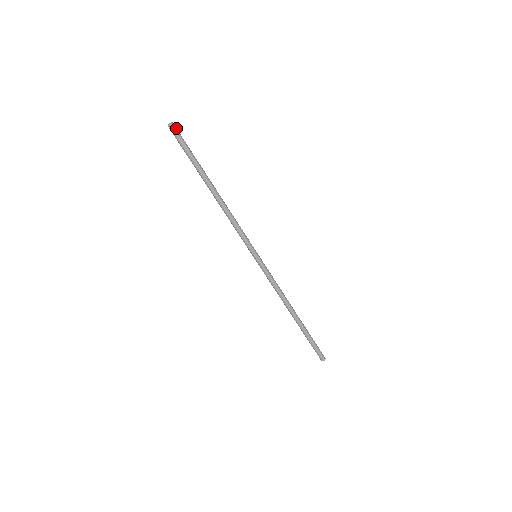
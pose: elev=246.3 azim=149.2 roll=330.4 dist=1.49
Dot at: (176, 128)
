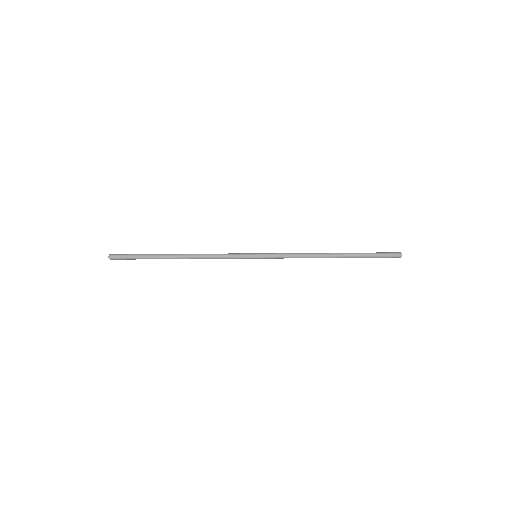
Dot at: (115, 255)
